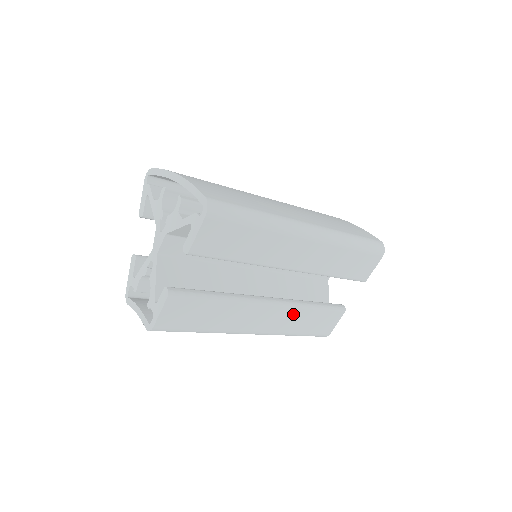
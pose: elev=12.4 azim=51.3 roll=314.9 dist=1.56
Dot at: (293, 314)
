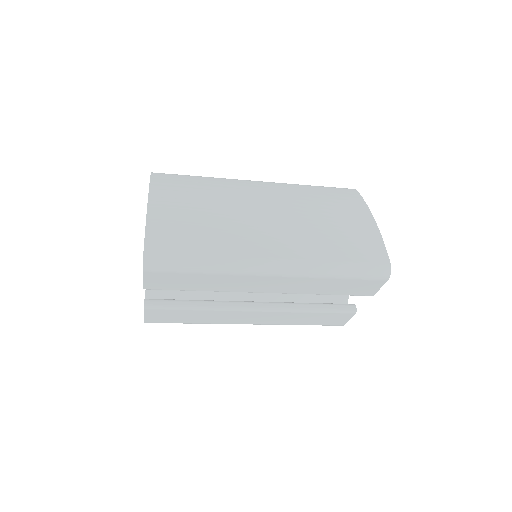
Dot at: (287, 315)
